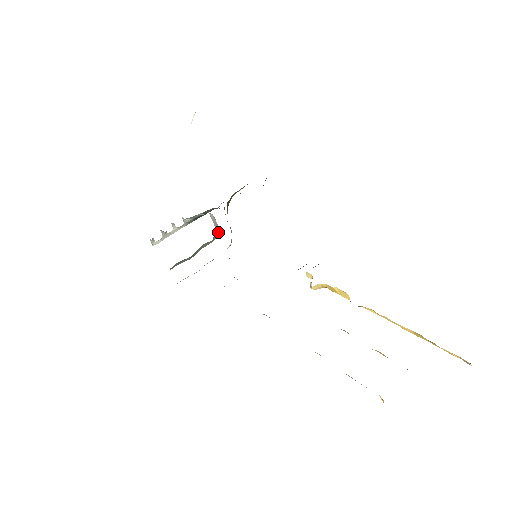
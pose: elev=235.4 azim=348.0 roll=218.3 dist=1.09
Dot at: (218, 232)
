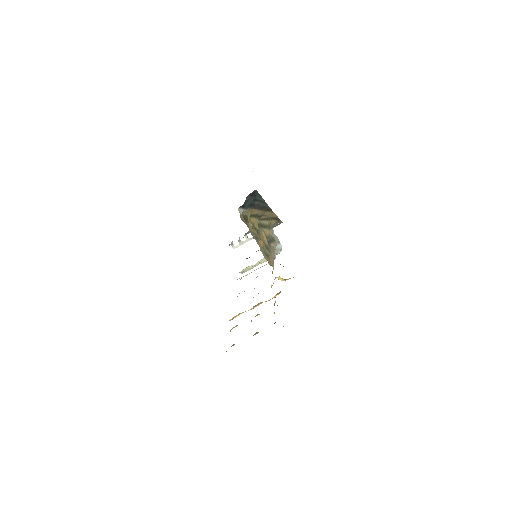
Dot at: occluded
